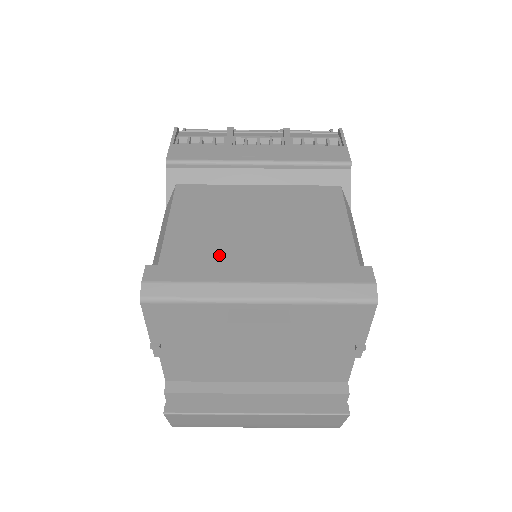
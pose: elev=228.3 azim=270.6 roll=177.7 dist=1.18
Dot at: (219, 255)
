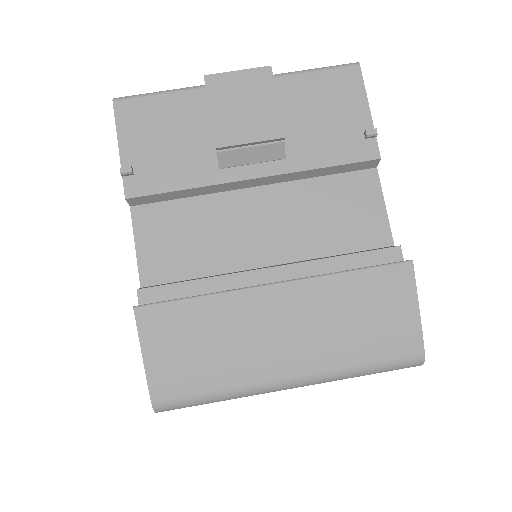
Dot at: occluded
